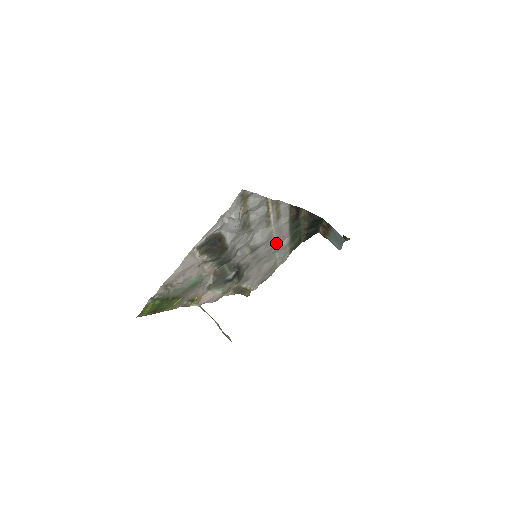
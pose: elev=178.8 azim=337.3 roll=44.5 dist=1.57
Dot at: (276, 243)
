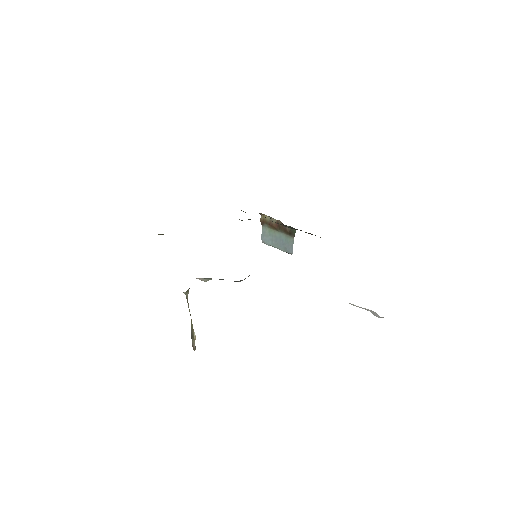
Dot at: occluded
